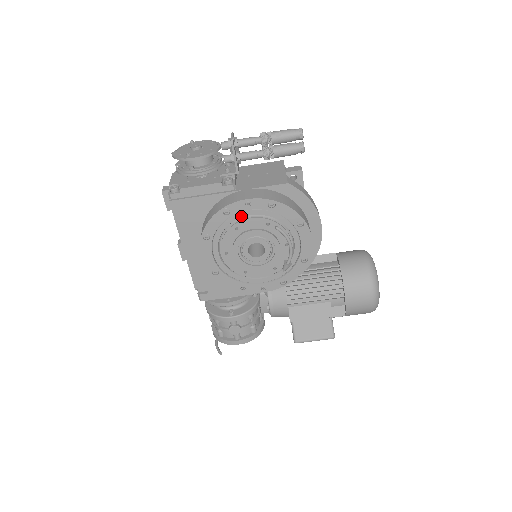
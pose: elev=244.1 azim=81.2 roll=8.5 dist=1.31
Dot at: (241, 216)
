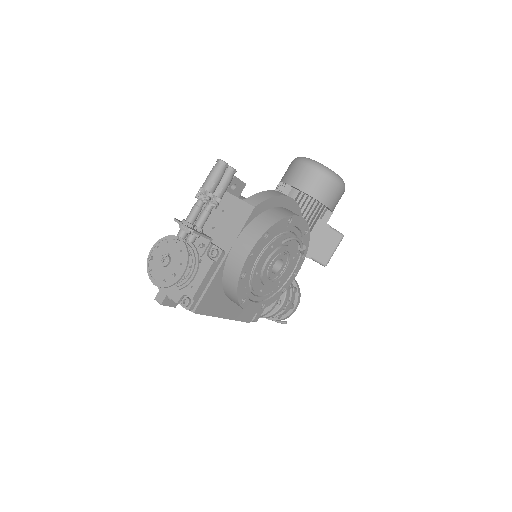
Dot at: (253, 265)
